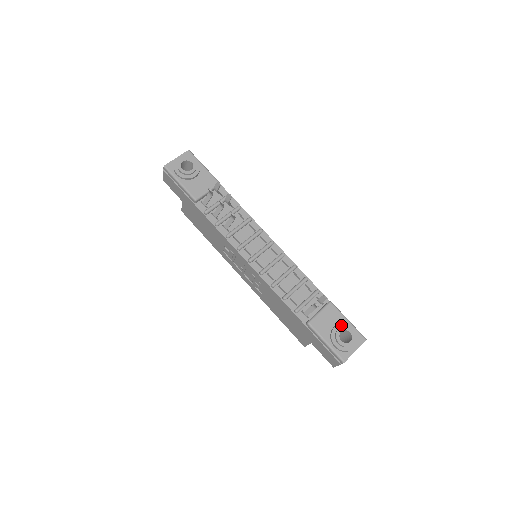
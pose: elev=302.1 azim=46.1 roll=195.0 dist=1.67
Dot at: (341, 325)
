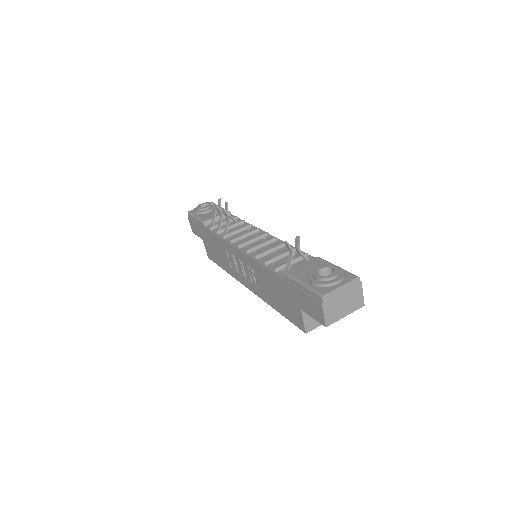
Dot at: occluded
